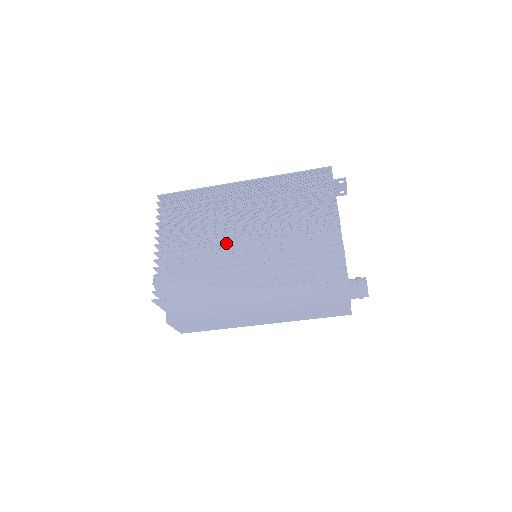
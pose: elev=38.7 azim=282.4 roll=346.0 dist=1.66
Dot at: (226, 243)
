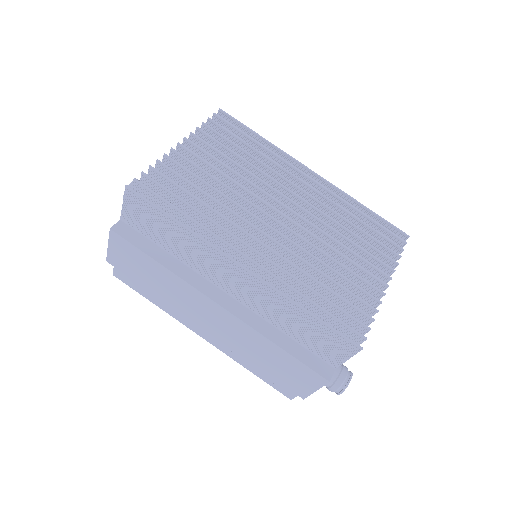
Dot at: (255, 207)
